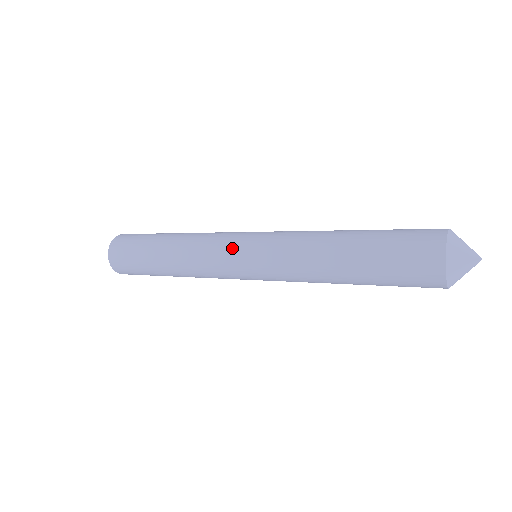
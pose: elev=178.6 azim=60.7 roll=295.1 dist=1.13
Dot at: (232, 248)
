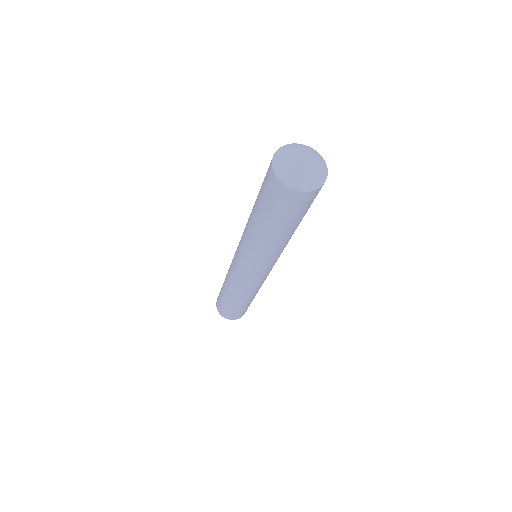
Dot at: occluded
